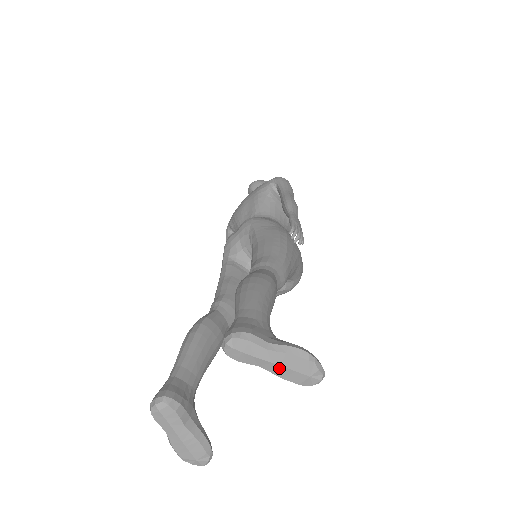
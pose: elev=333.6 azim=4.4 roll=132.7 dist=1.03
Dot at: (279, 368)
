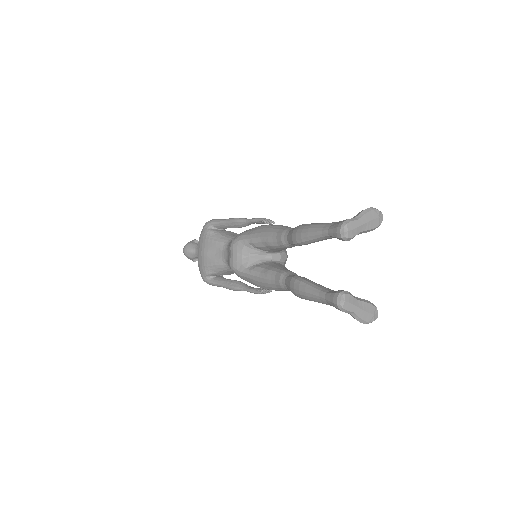
Dot at: (368, 224)
